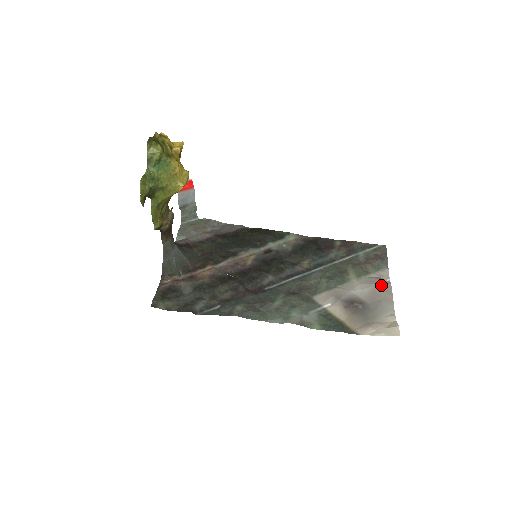
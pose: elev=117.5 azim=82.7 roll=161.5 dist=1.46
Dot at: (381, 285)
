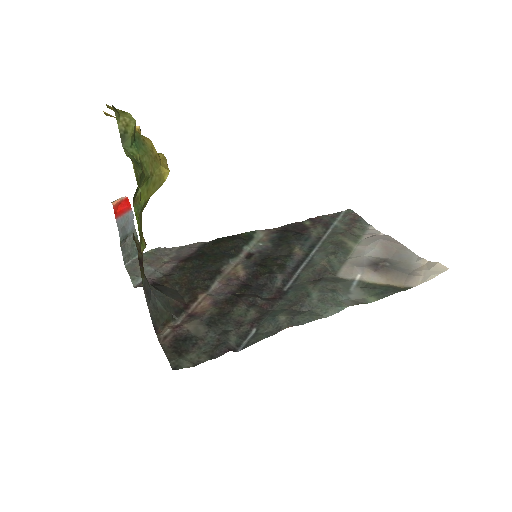
Dot at: (384, 239)
